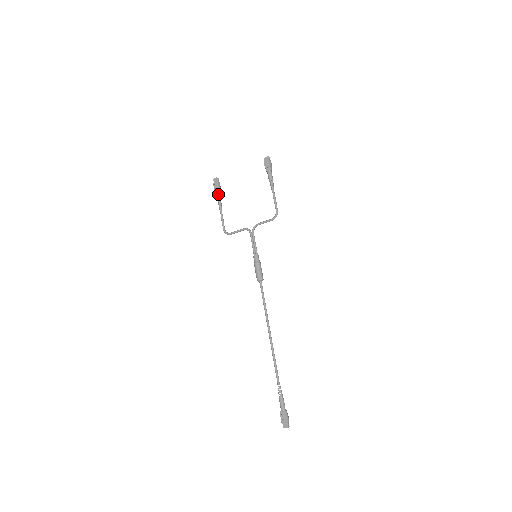
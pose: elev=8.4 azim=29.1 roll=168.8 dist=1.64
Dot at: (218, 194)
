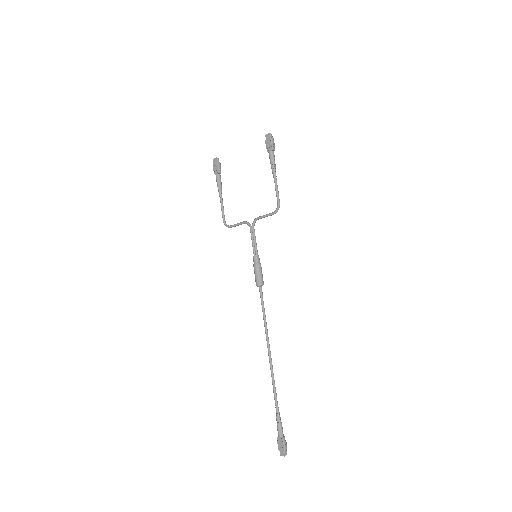
Dot at: (218, 178)
